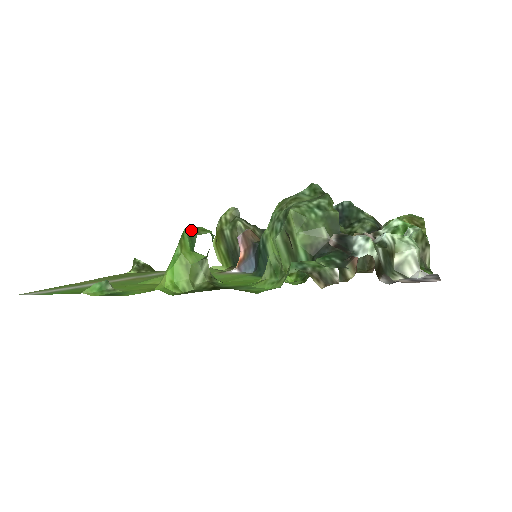
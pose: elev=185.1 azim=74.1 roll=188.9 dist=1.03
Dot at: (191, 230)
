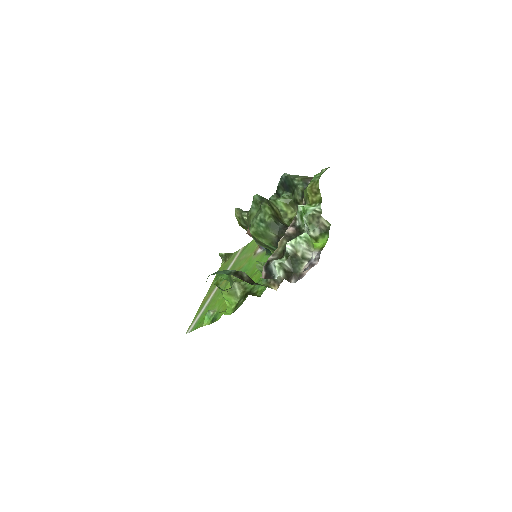
Dot at: (216, 284)
